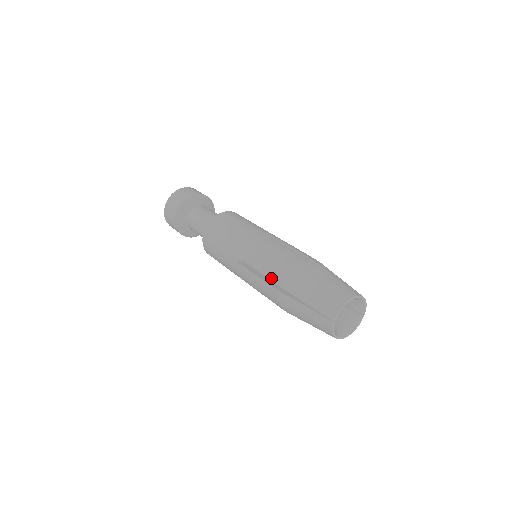
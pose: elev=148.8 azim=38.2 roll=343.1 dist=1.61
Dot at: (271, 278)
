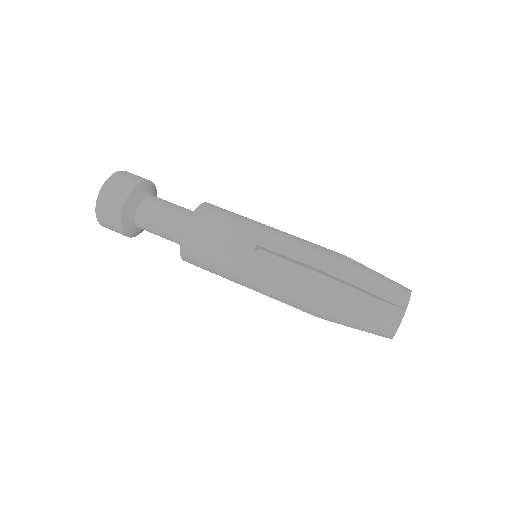
Dot at: occluded
